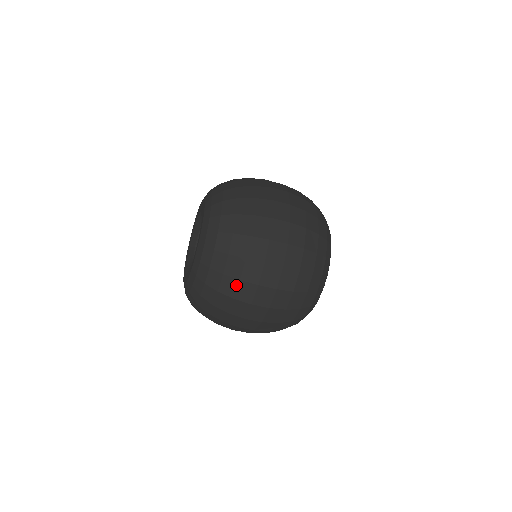
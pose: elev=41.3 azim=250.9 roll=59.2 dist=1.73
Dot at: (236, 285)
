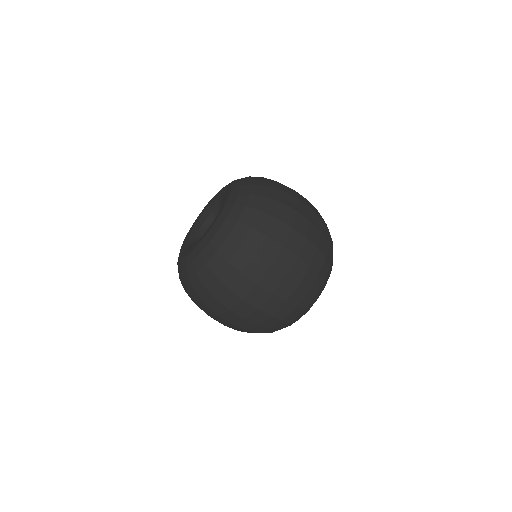
Dot at: (278, 207)
